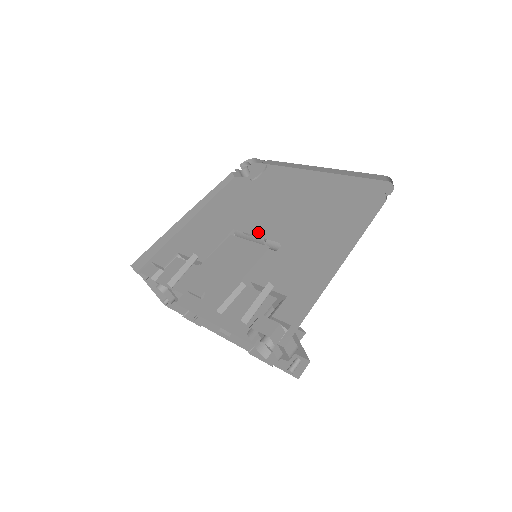
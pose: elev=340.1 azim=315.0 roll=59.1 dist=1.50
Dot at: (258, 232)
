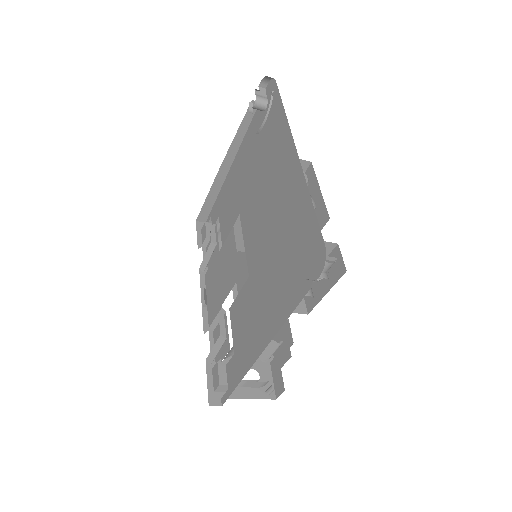
Dot at: (245, 238)
